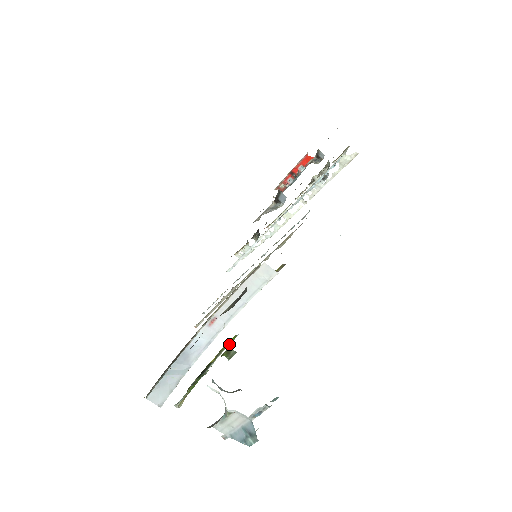
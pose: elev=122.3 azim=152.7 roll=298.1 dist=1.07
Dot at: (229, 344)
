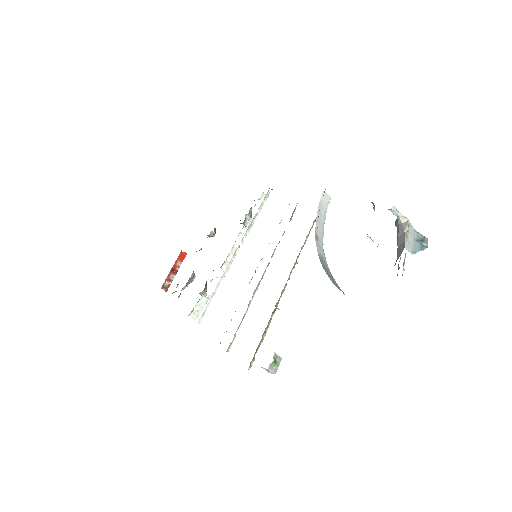
Dot at: occluded
